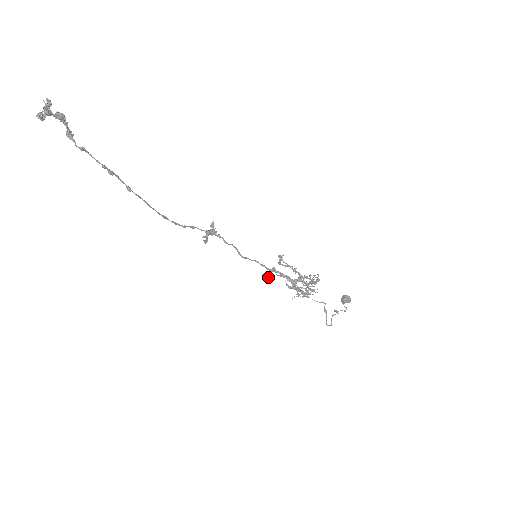
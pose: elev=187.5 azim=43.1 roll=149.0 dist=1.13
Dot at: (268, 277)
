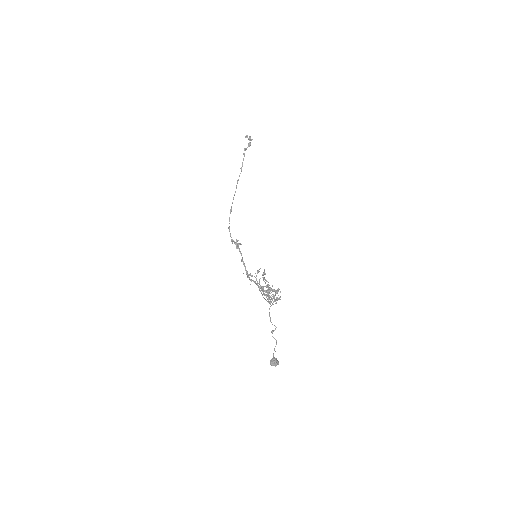
Dot at: occluded
